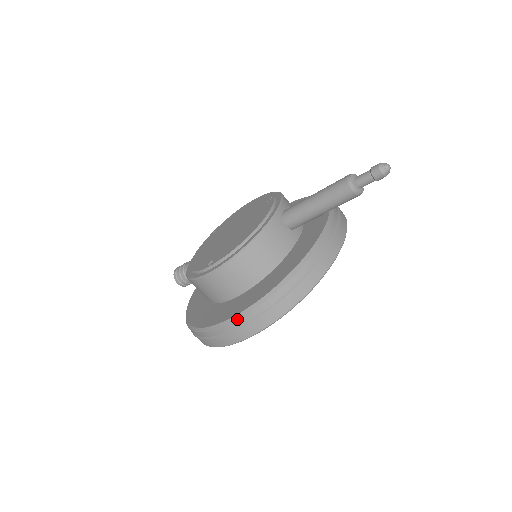
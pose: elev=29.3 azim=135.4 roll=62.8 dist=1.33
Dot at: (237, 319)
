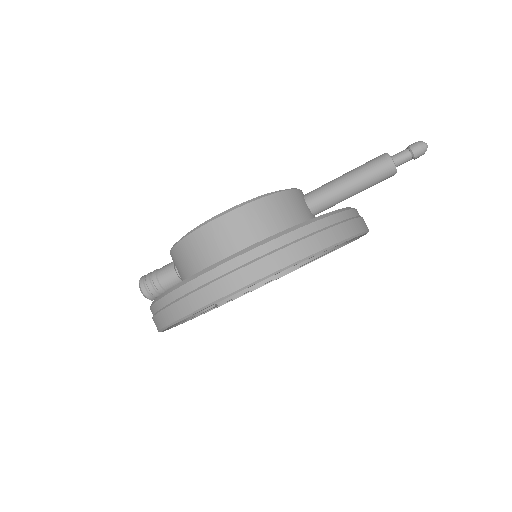
Dot at: (250, 249)
